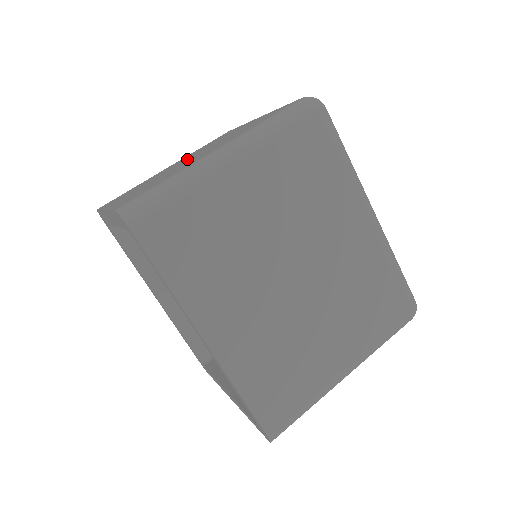
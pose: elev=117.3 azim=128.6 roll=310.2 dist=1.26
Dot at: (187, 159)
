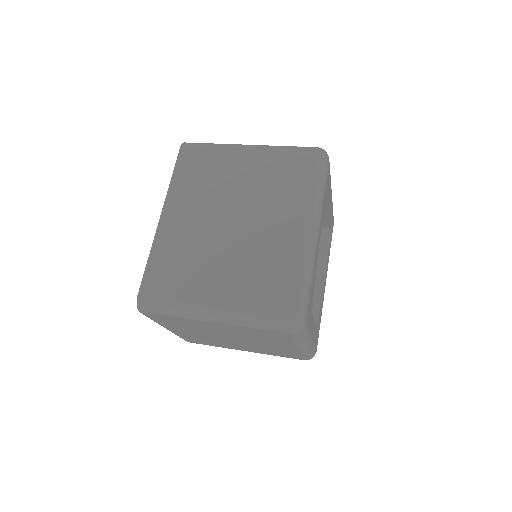
Dot at: occluded
